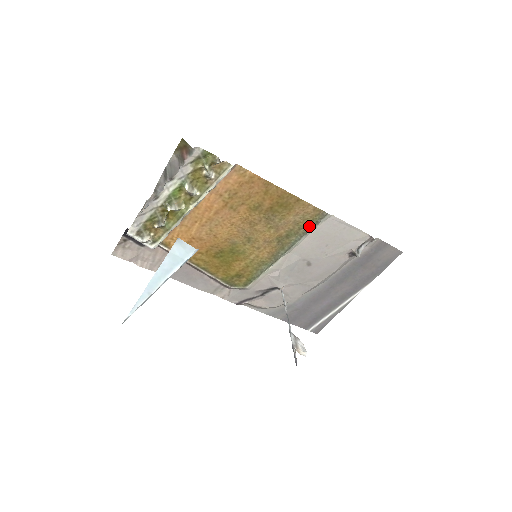
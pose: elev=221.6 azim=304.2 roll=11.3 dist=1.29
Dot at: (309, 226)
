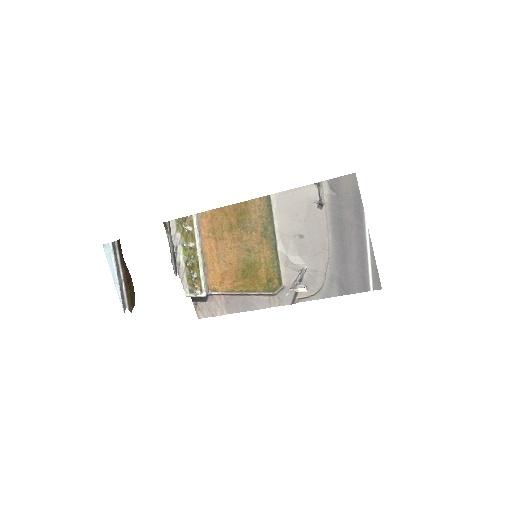
Dot at: (270, 212)
